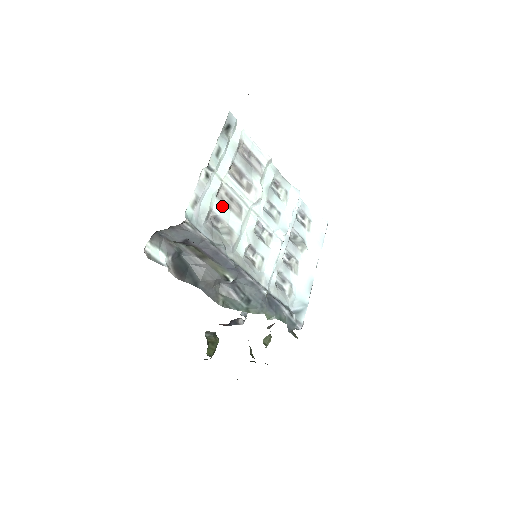
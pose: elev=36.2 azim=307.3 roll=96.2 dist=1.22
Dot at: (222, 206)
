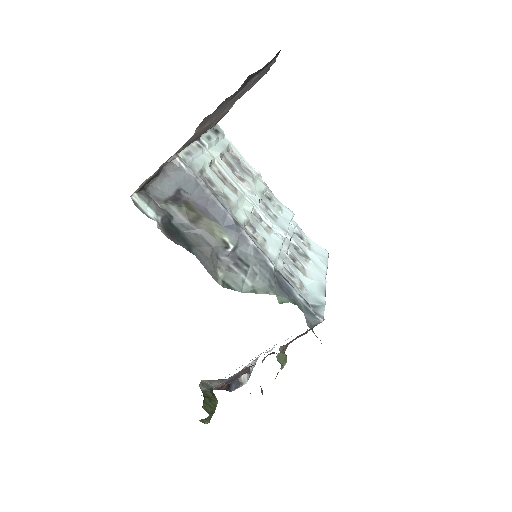
Dot at: (216, 176)
